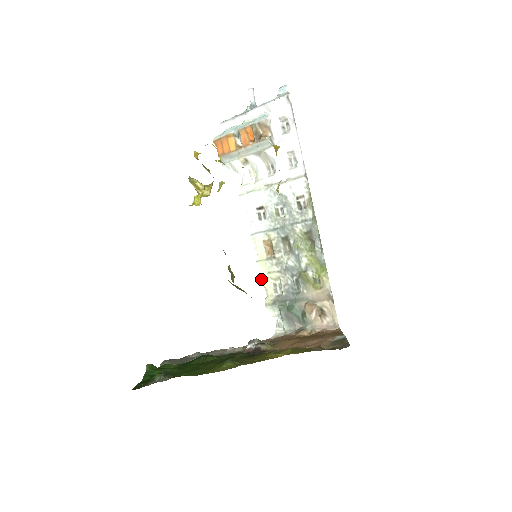
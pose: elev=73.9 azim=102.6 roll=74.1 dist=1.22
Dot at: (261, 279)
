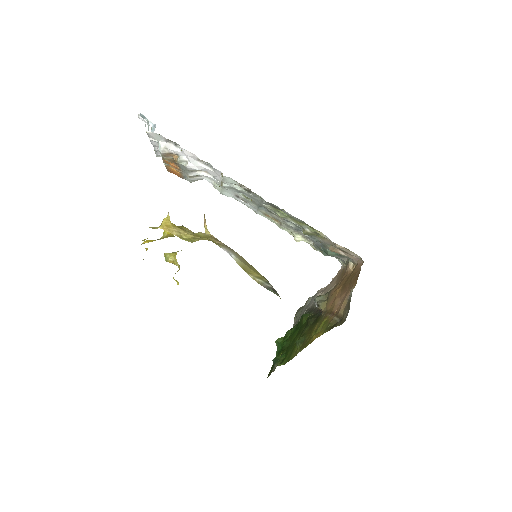
Dot at: occluded
